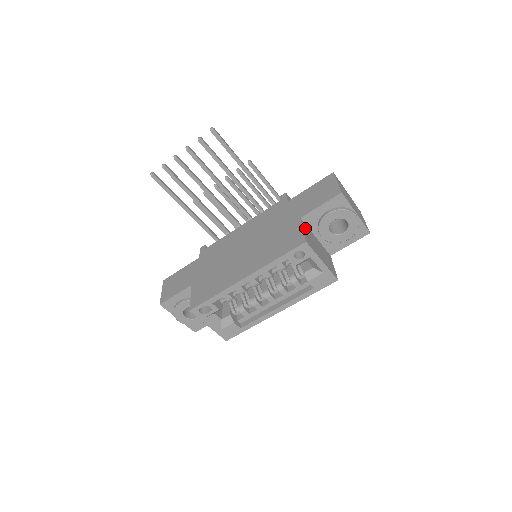
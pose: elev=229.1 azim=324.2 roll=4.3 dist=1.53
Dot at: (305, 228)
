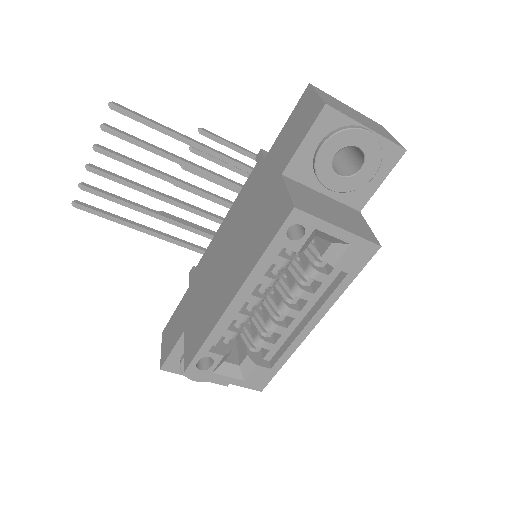
Dot at: (294, 186)
